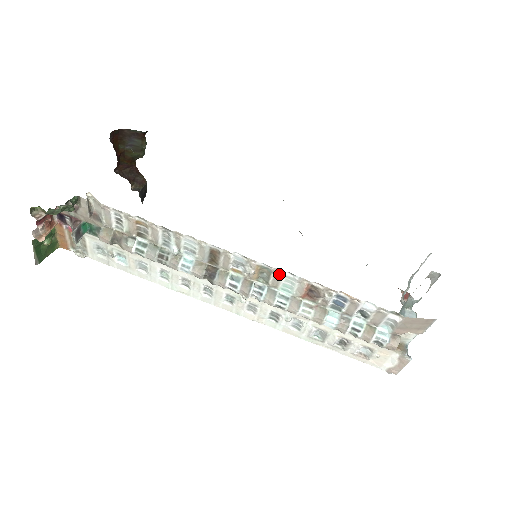
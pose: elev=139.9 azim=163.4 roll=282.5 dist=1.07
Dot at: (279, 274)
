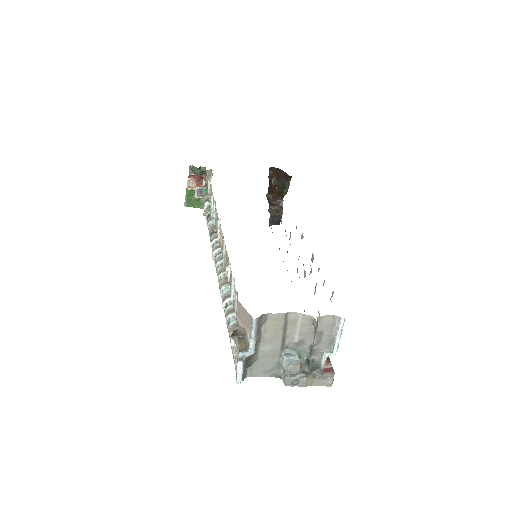
Dot at: (223, 241)
